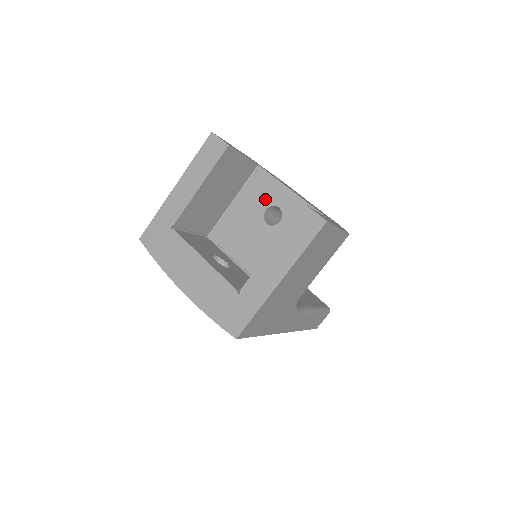
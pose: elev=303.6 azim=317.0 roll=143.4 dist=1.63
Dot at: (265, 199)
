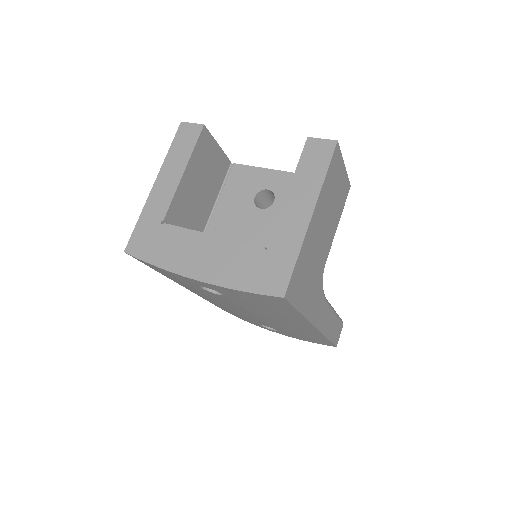
Dot at: (250, 188)
